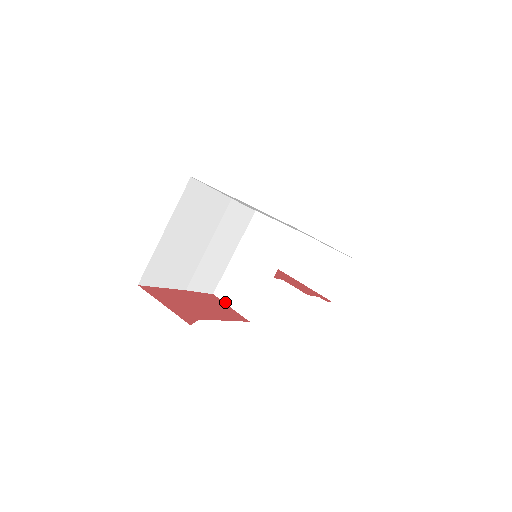
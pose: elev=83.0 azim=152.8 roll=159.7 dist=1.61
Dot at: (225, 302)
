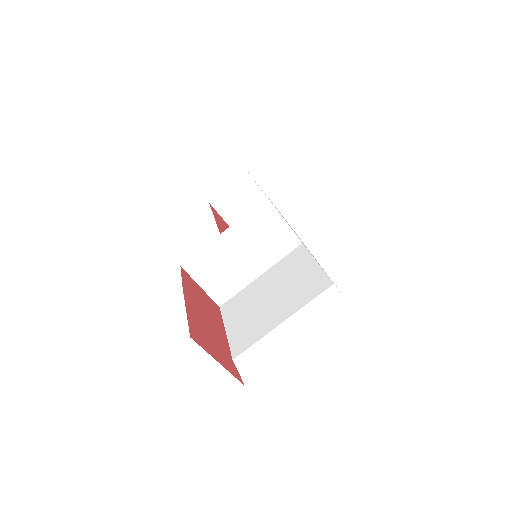
Dot at: (195, 280)
